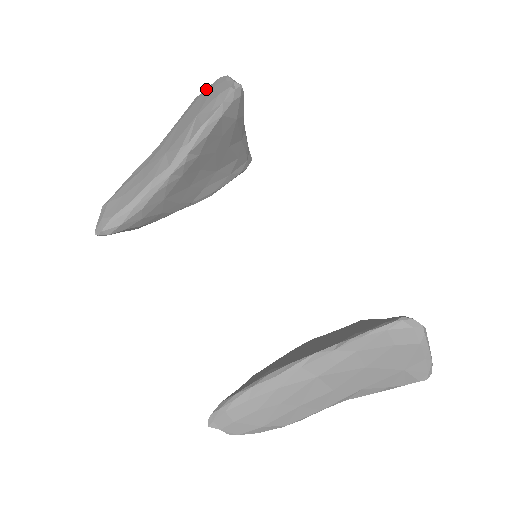
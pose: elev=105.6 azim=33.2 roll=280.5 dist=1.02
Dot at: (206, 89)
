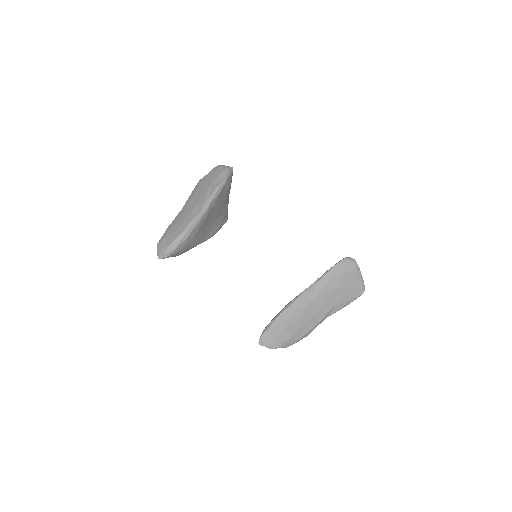
Dot at: (208, 173)
